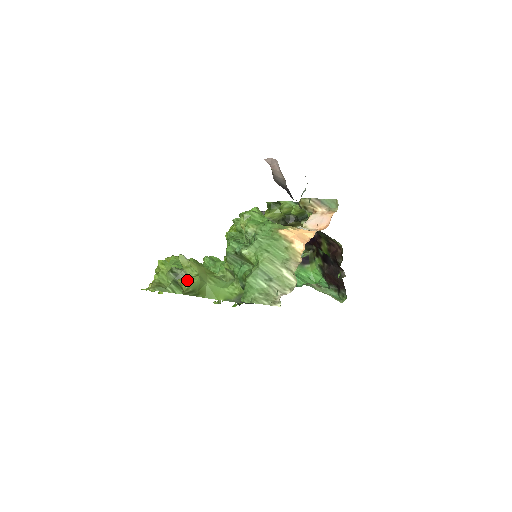
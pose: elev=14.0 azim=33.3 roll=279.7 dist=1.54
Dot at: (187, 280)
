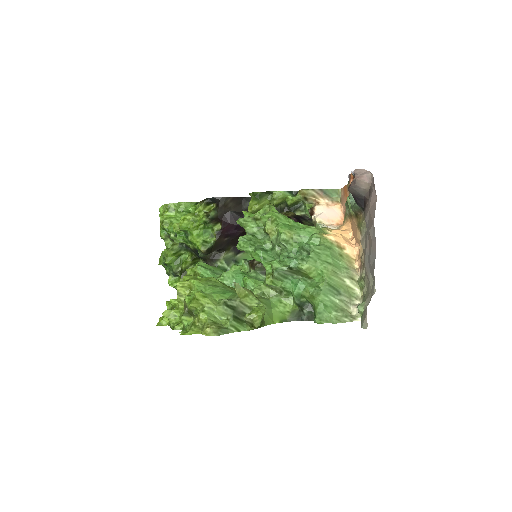
Dot at: (260, 314)
